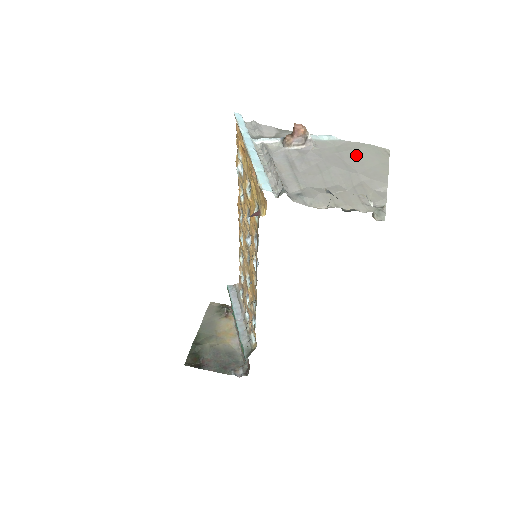
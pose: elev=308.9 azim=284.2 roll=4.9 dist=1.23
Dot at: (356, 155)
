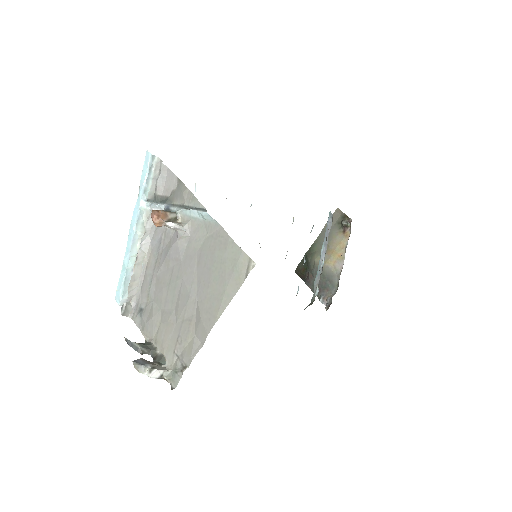
Dot at: (212, 264)
